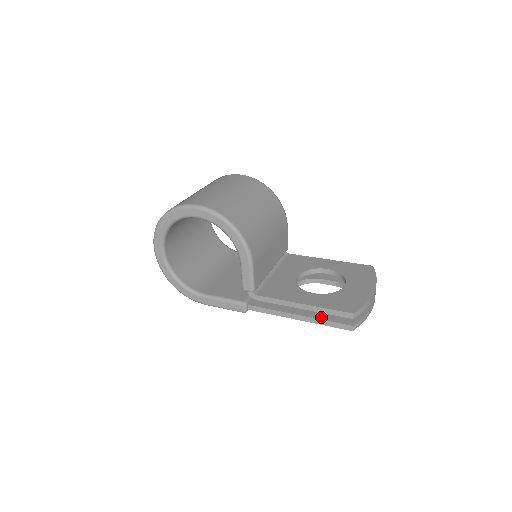
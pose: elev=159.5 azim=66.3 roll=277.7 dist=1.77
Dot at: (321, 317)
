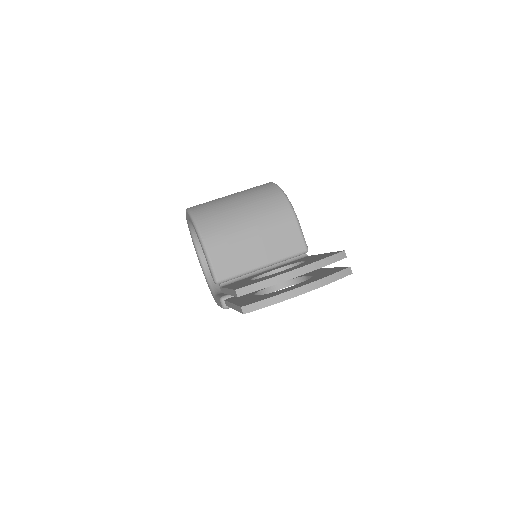
Dot at: (239, 303)
